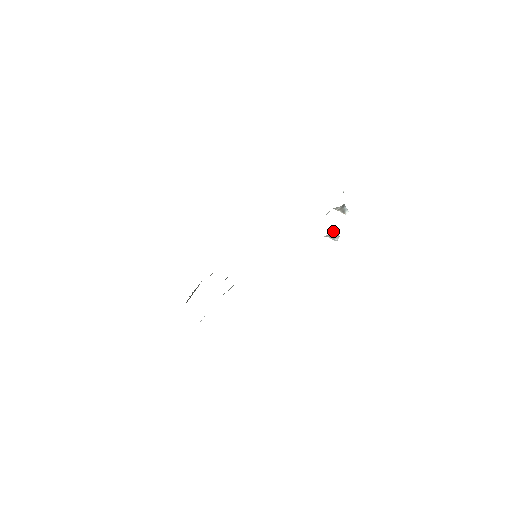
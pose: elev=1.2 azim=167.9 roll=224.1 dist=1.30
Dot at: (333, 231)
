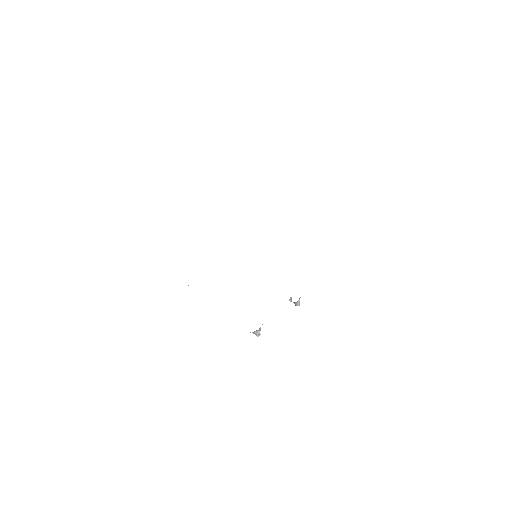
Dot at: (255, 331)
